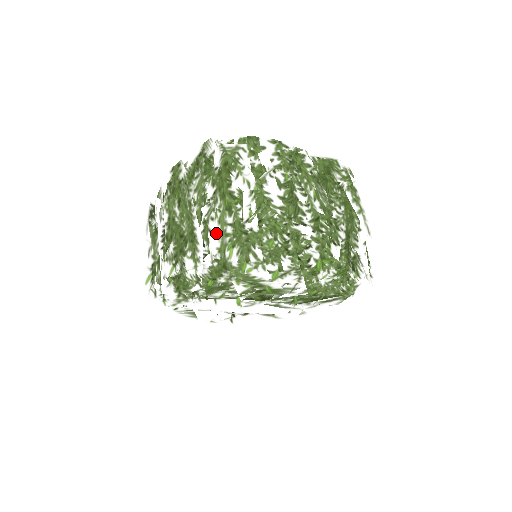
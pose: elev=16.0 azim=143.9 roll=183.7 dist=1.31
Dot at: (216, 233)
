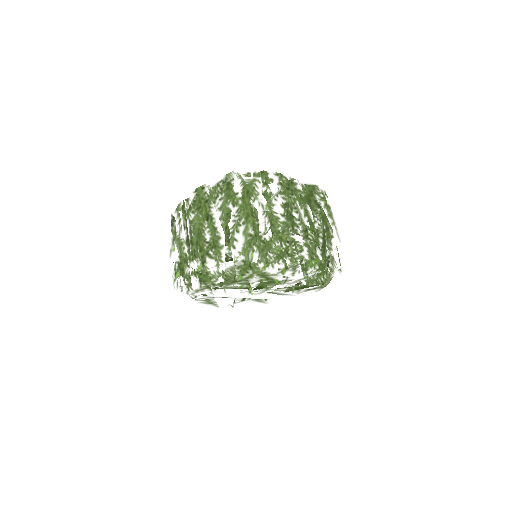
Dot at: (241, 242)
